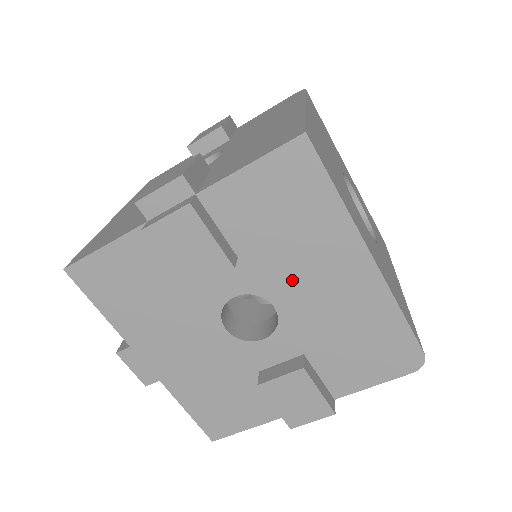
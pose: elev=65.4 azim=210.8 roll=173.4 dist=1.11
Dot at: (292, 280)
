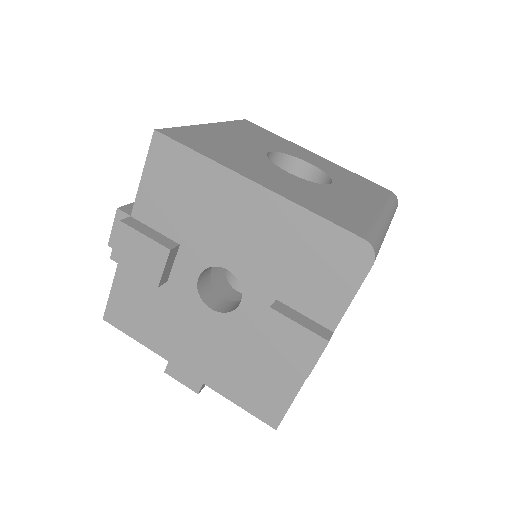
Dot at: (222, 239)
